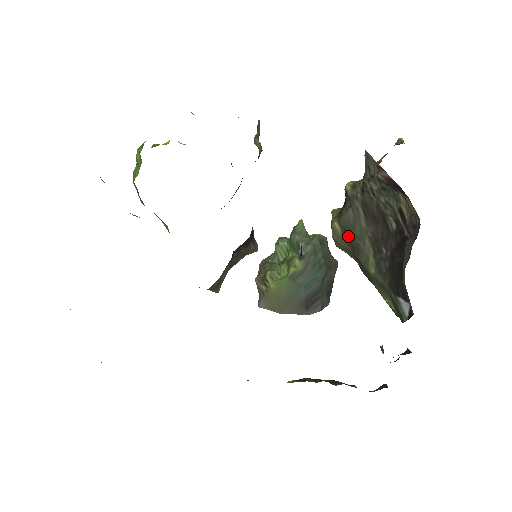
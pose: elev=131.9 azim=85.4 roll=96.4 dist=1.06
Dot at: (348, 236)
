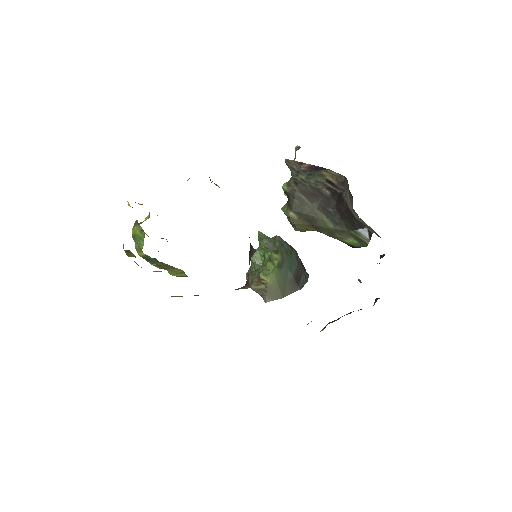
Dot at: (303, 216)
